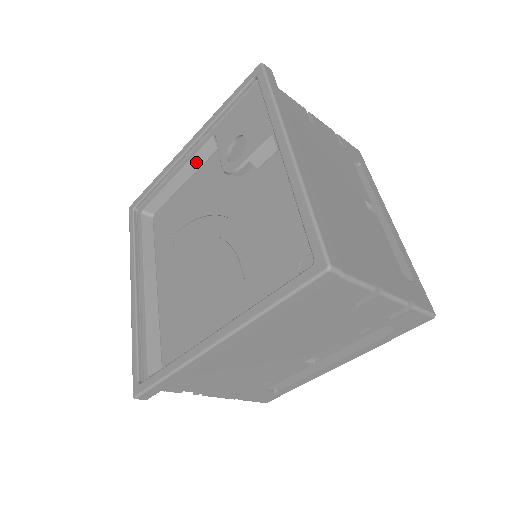
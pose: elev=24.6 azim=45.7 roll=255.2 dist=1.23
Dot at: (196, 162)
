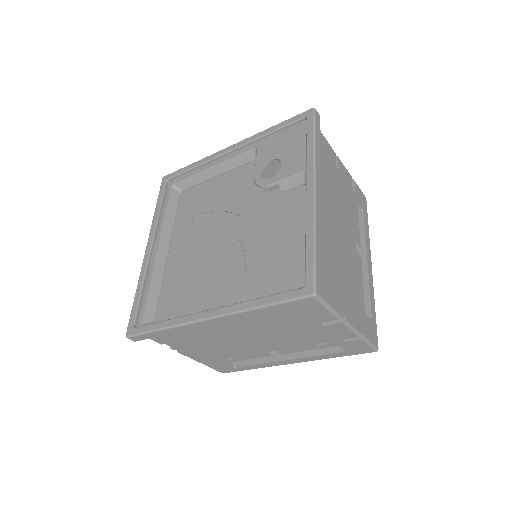
Dot at: (233, 163)
